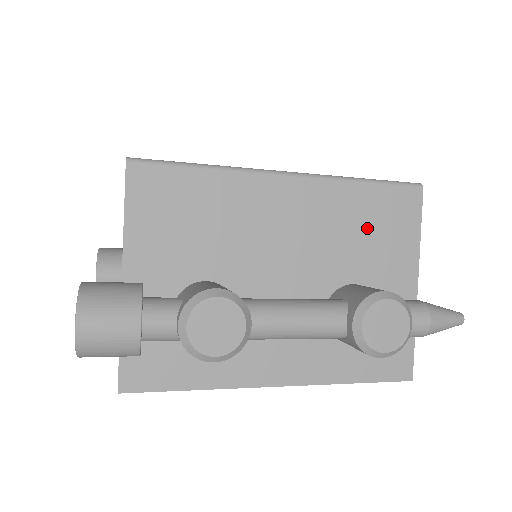
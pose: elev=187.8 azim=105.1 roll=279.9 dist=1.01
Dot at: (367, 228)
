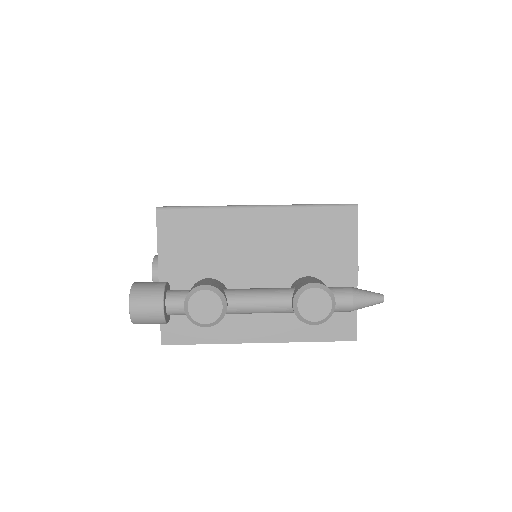
Dot at: (316, 238)
